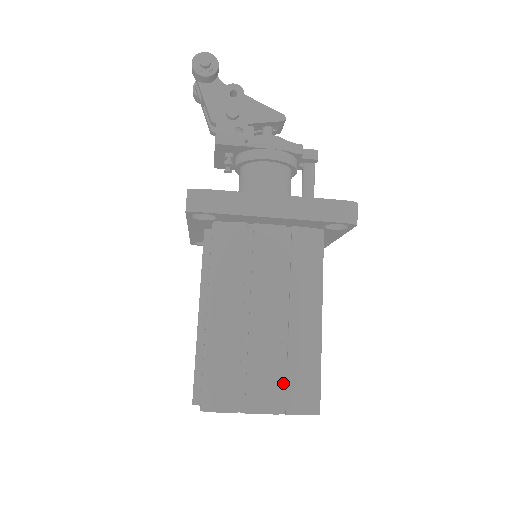
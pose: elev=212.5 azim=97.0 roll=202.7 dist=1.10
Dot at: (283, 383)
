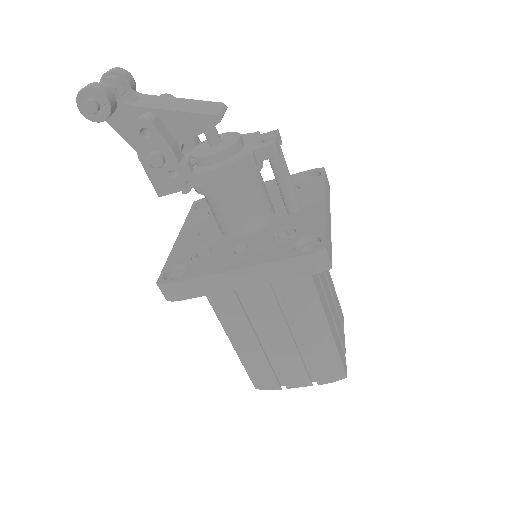
Dot at: (310, 366)
